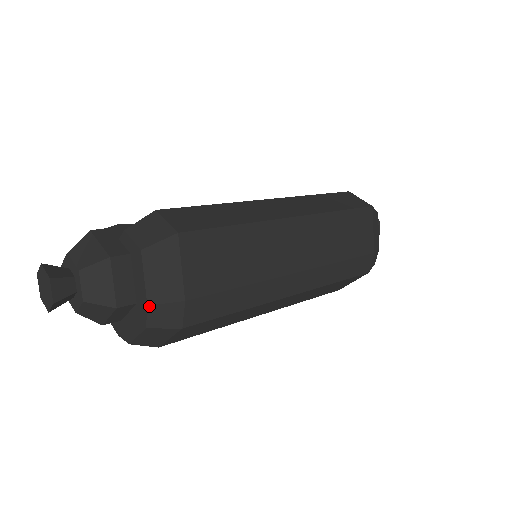
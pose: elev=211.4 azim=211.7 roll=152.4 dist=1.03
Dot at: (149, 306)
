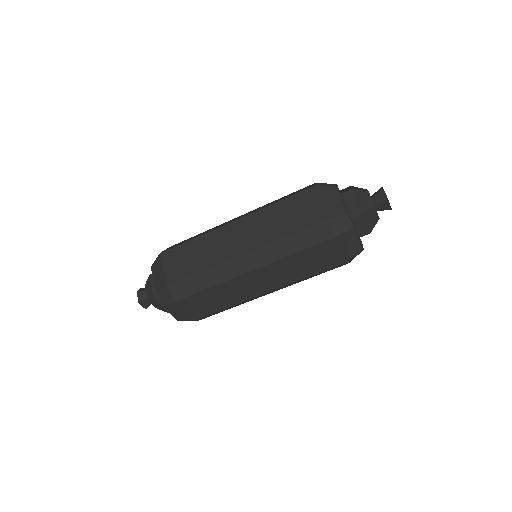
Dot at: (157, 293)
